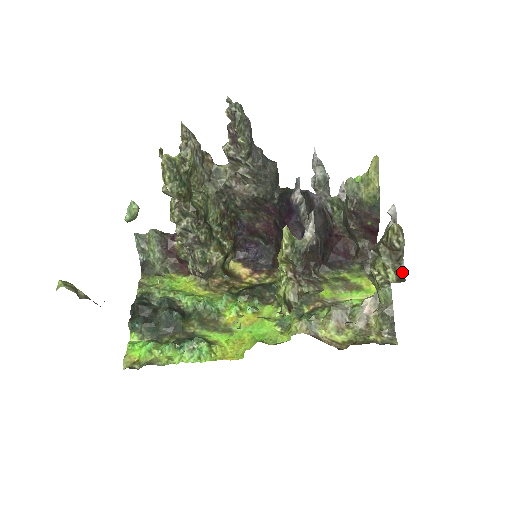
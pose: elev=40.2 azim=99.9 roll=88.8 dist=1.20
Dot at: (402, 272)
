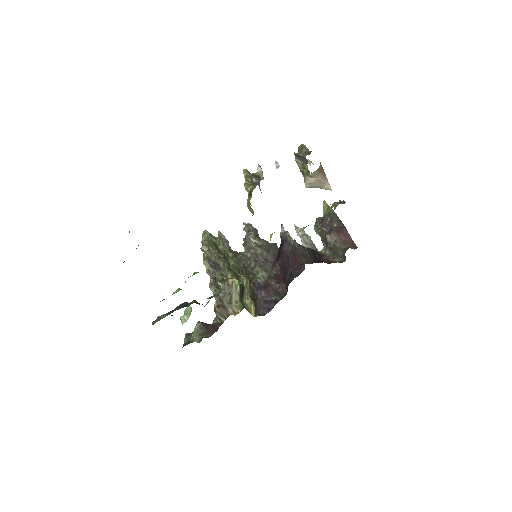
Dot at: (310, 152)
